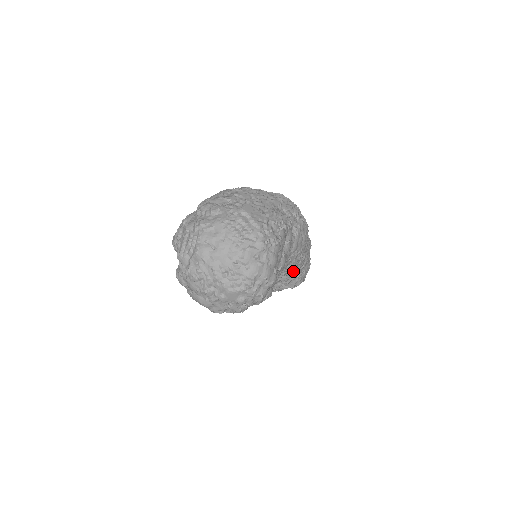
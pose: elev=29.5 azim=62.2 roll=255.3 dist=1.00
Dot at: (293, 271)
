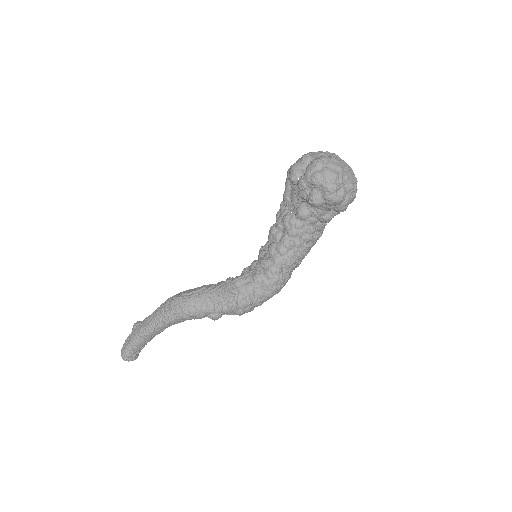
Dot at: (305, 253)
